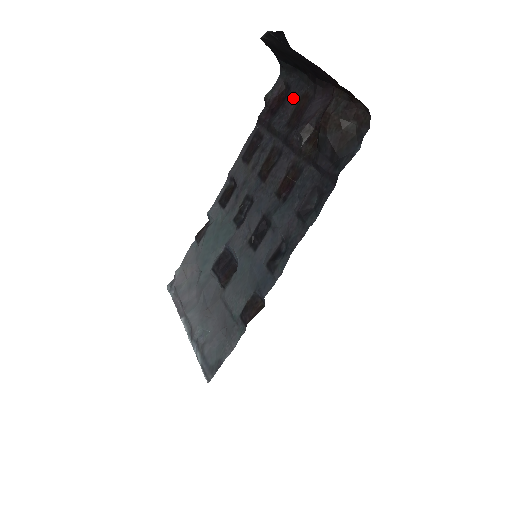
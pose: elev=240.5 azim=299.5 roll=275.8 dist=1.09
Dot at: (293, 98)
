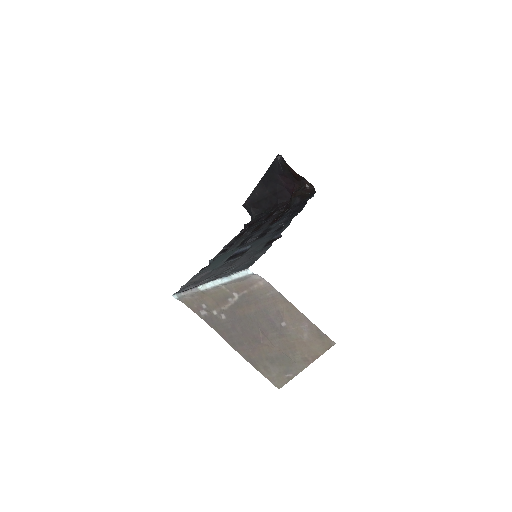
Dot at: (264, 216)
